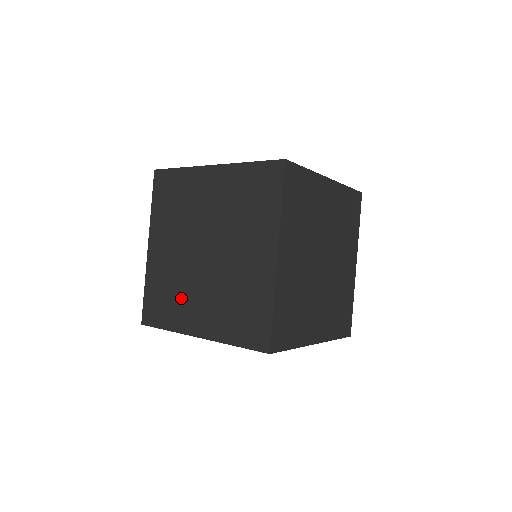
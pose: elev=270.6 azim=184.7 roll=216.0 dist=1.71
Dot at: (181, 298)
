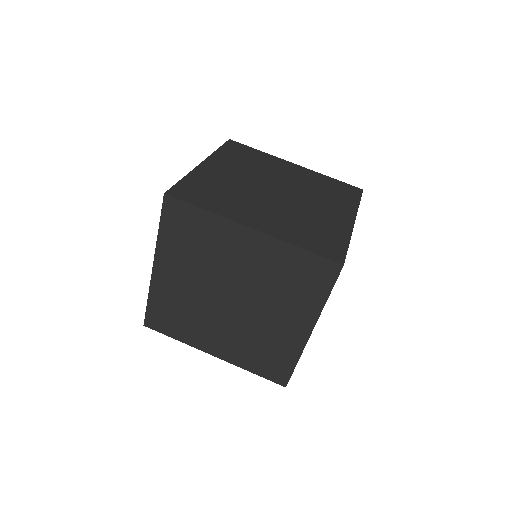
Dot at: occluded
